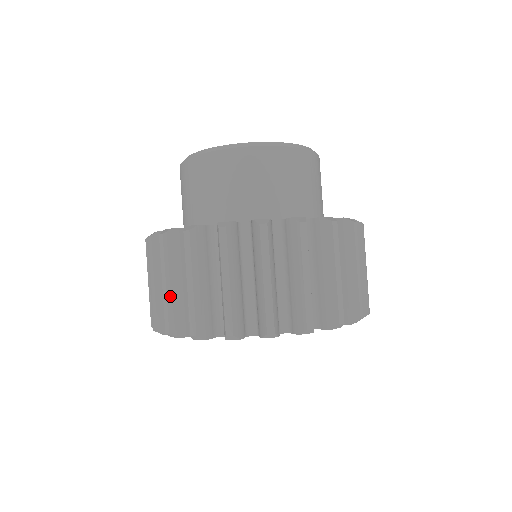
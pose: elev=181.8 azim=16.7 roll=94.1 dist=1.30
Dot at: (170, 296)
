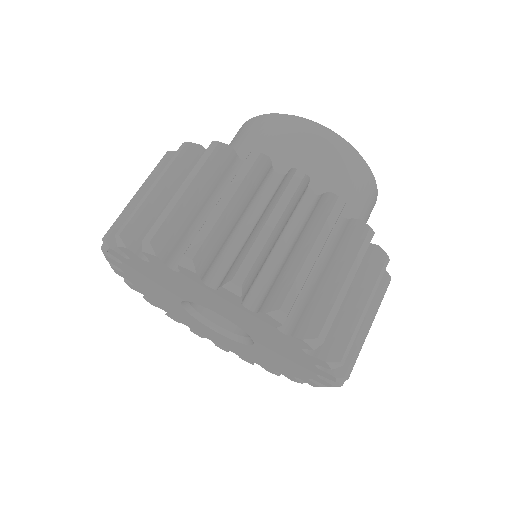
Dot at: occluded
